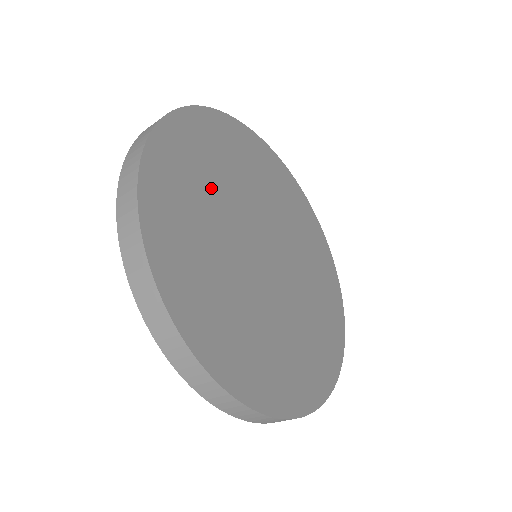
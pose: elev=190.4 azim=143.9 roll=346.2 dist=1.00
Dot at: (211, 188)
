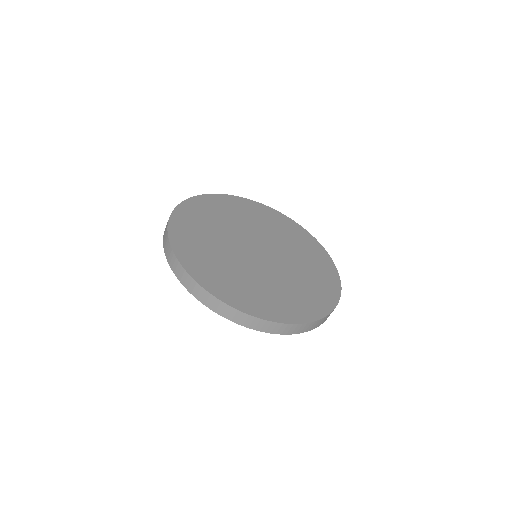
Dot at: (234, 271)
